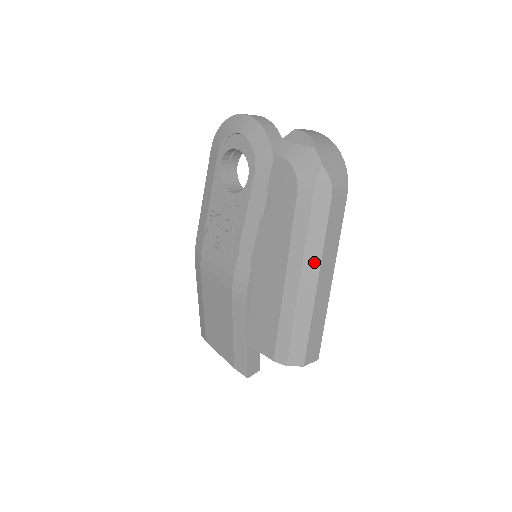
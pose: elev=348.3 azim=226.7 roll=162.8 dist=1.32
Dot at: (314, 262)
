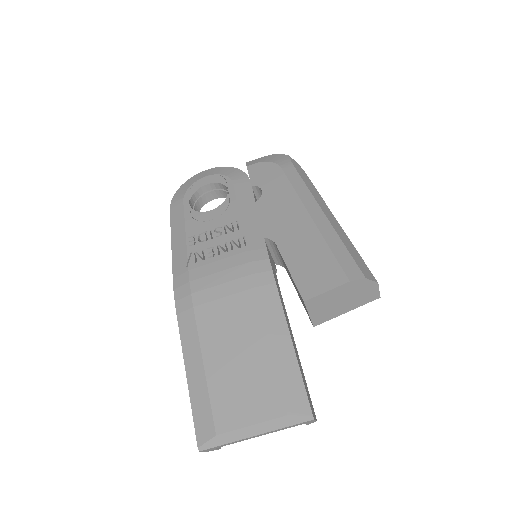
Dot at: (323, 203)
